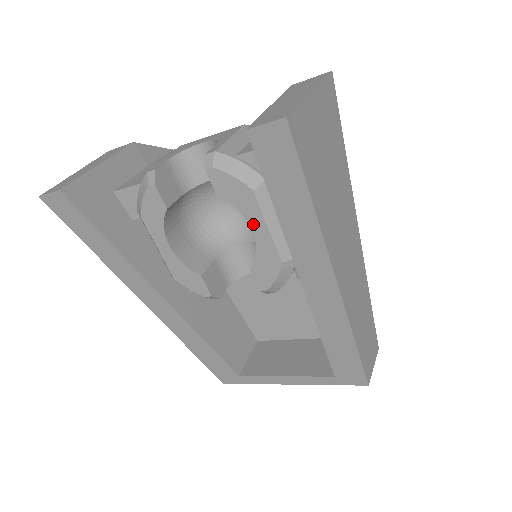
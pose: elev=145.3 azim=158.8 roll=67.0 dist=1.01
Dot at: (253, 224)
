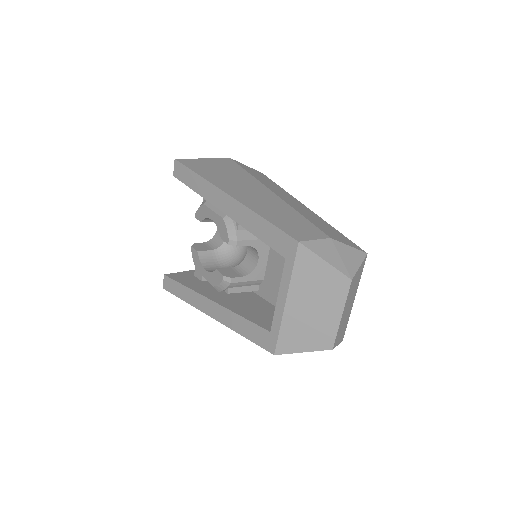
Dot at: (210, 217)
